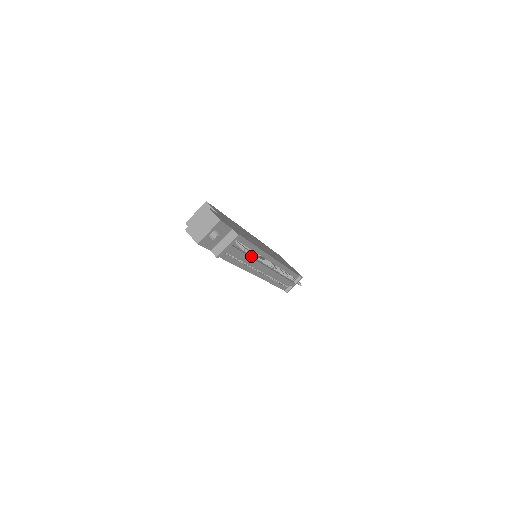
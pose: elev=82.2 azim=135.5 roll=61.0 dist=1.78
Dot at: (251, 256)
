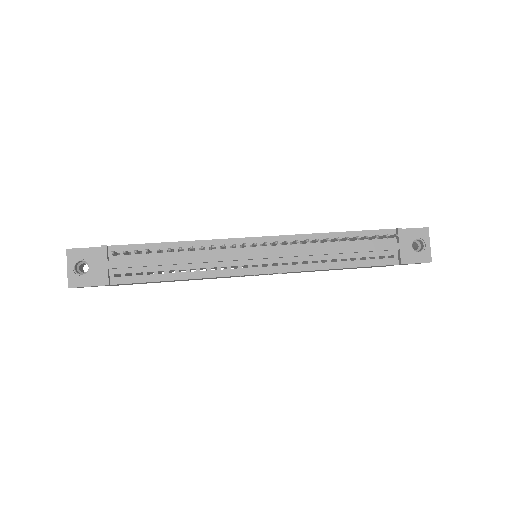
Dot at: (189, 256)
